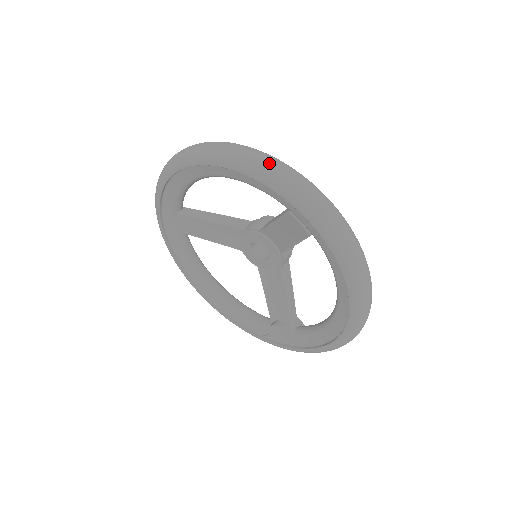
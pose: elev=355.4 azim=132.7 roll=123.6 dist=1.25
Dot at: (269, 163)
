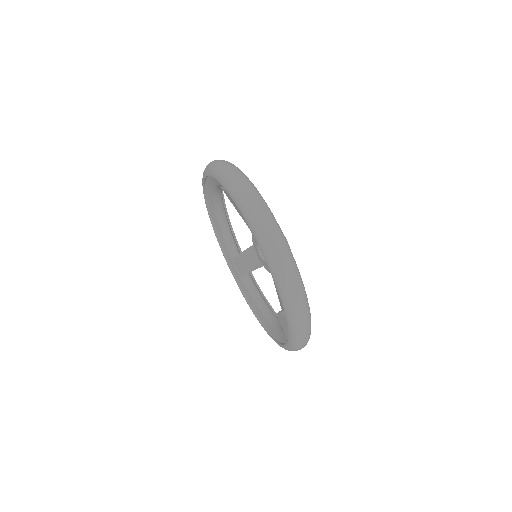
Dot at: occluded
